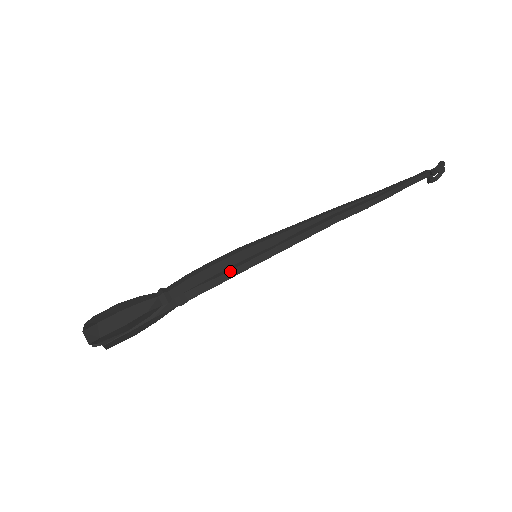
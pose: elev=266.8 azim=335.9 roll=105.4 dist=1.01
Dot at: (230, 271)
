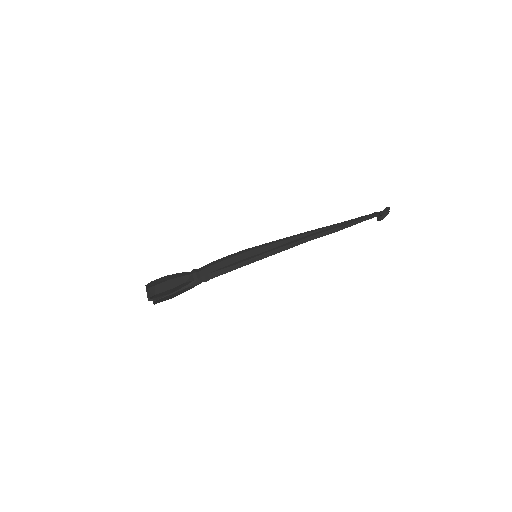
Dot at: (238, 264)
